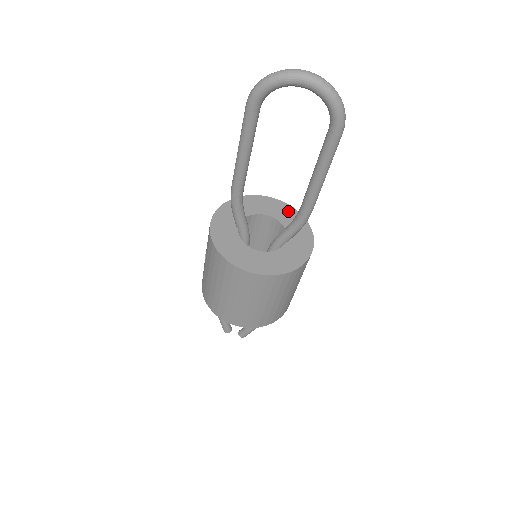
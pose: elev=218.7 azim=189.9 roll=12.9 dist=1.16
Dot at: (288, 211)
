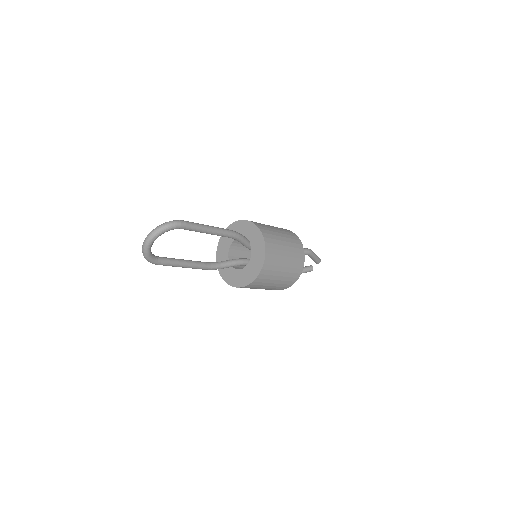
Dot at: (235, 228)
